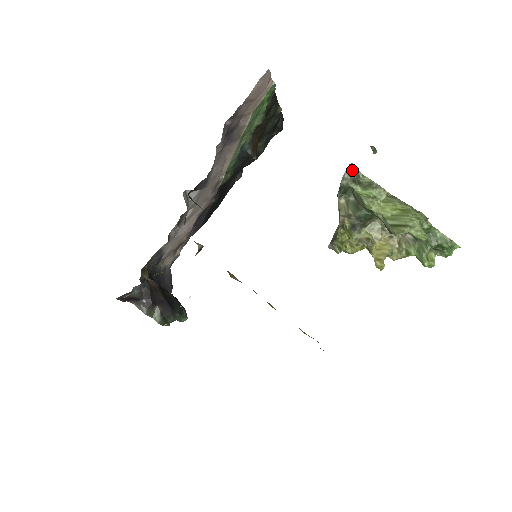
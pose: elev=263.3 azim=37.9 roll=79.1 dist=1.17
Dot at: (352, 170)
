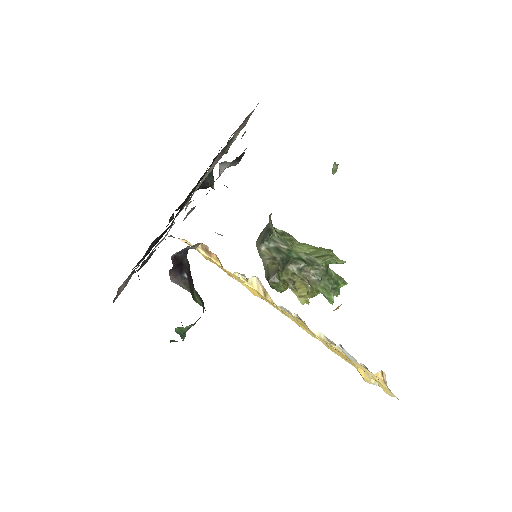
Dot at: (271, 220)
